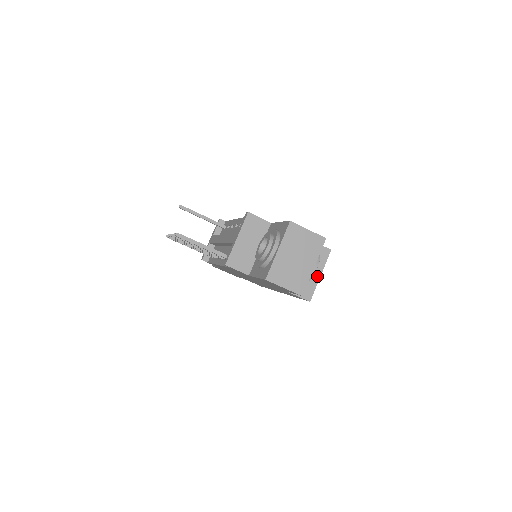
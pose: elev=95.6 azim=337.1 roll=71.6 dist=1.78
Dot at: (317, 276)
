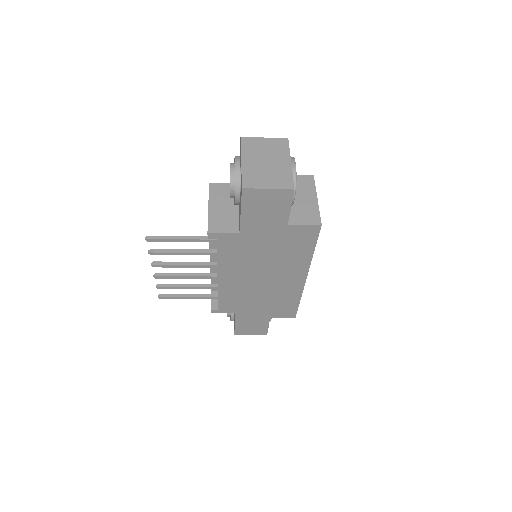
Dot at: (314, 201)
